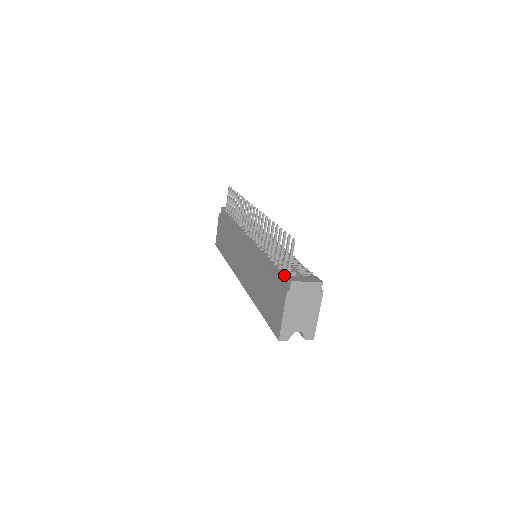
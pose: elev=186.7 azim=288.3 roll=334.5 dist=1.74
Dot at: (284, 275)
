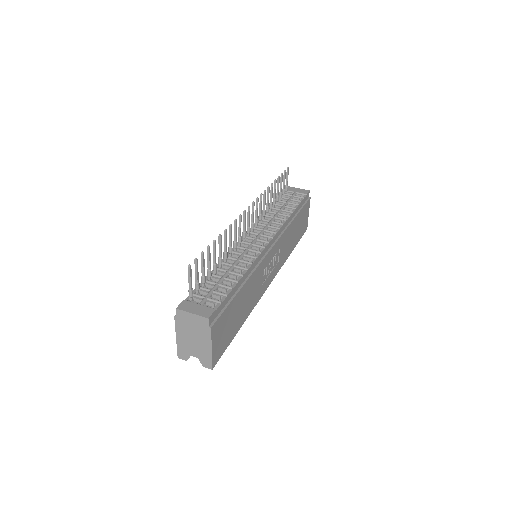
Dot at: (186, 298)
